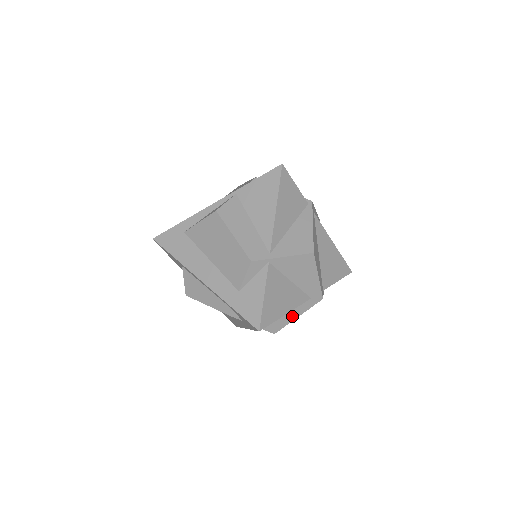
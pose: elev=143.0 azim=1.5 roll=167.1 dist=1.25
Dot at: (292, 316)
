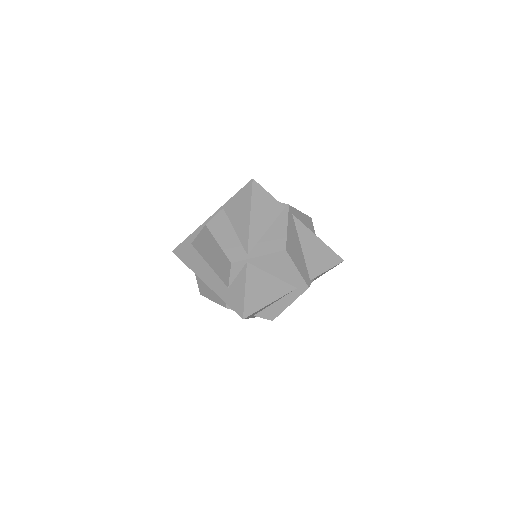
Dot at: (284, 305)
